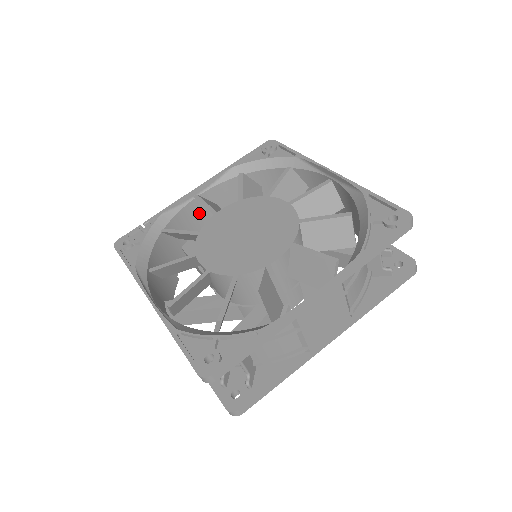
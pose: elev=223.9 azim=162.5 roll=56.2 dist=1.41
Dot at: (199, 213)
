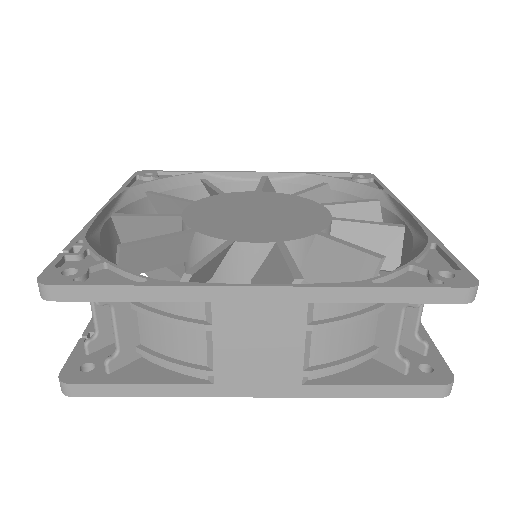
Dot at: (106, 253)
